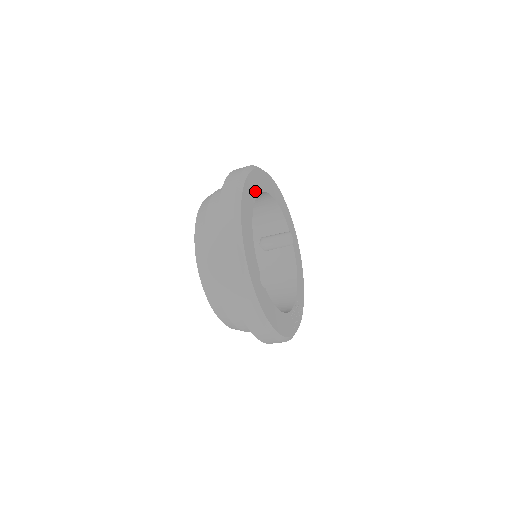
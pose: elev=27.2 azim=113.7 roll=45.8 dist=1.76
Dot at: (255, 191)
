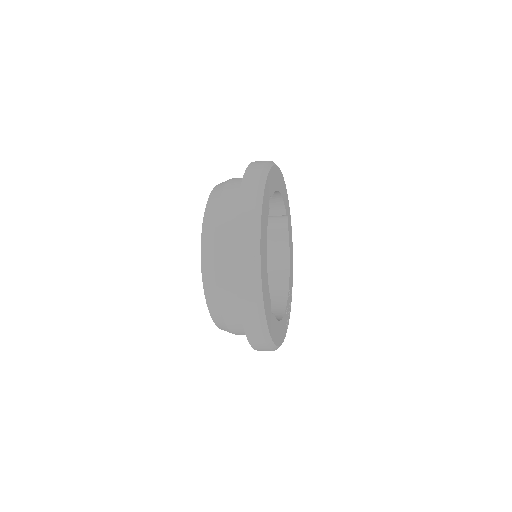
Dot at: (268, 205)
